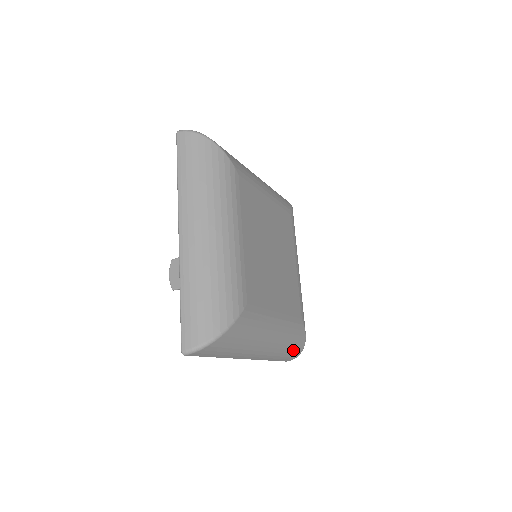
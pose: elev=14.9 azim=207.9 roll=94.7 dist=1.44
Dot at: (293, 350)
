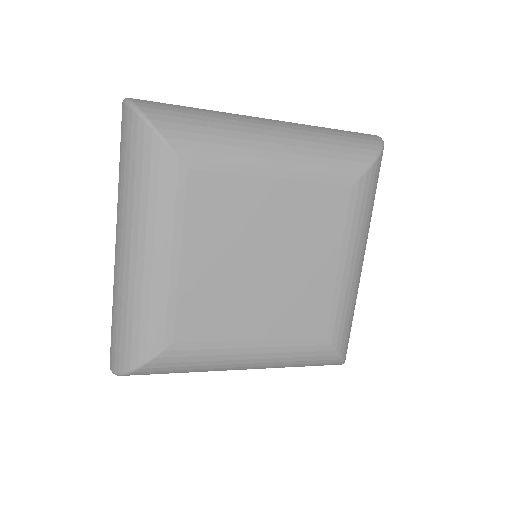
Dot at: (317, 364)
